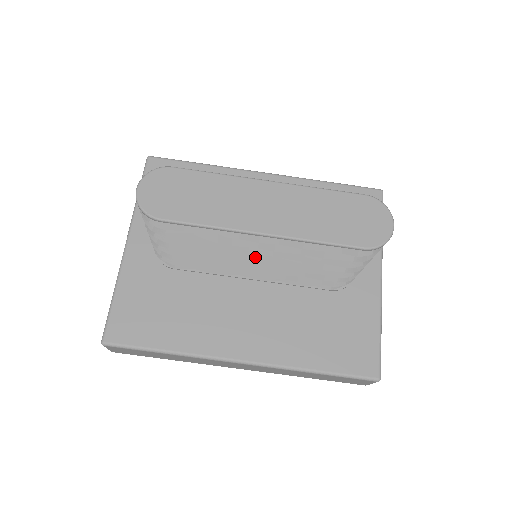
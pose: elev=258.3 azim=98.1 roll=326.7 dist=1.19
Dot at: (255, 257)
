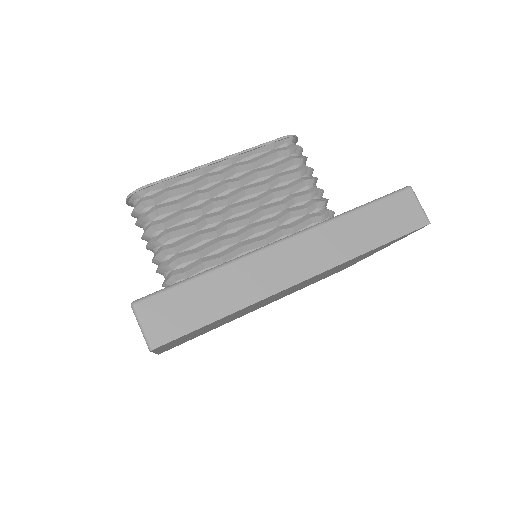
Dot at: (236, 206)
